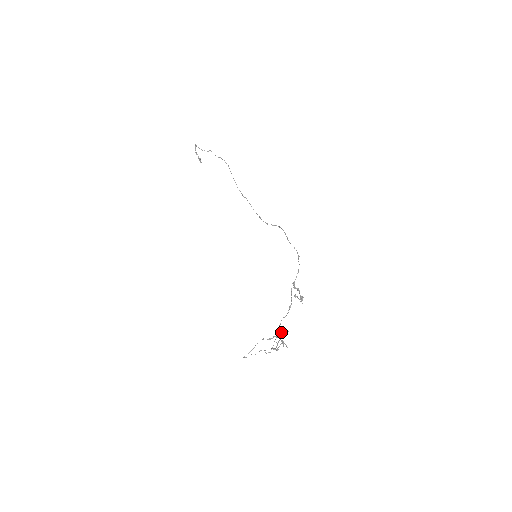
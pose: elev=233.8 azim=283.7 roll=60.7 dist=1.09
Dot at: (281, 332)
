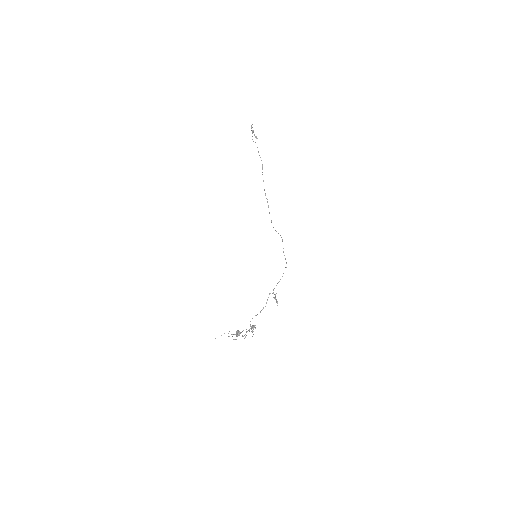
Dot at: (237, 334)
